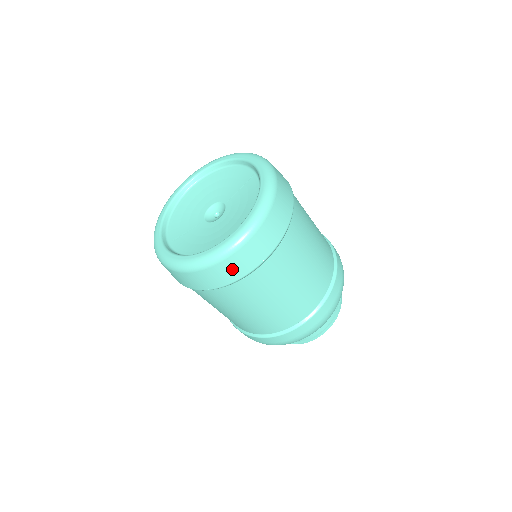
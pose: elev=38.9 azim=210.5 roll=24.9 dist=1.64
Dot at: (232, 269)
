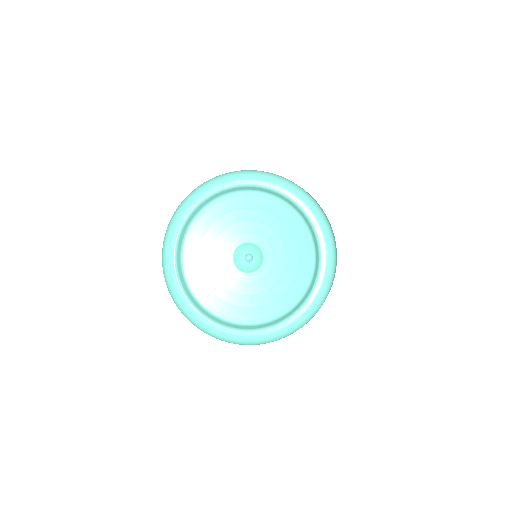
Dot at: occluded
